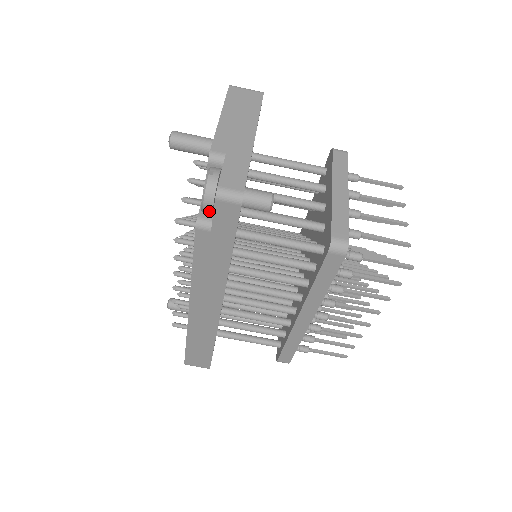
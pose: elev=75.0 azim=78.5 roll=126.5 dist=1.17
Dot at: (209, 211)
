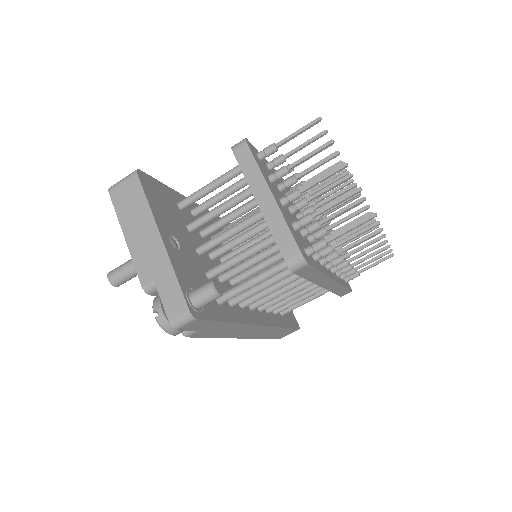
Dot at: occluded
